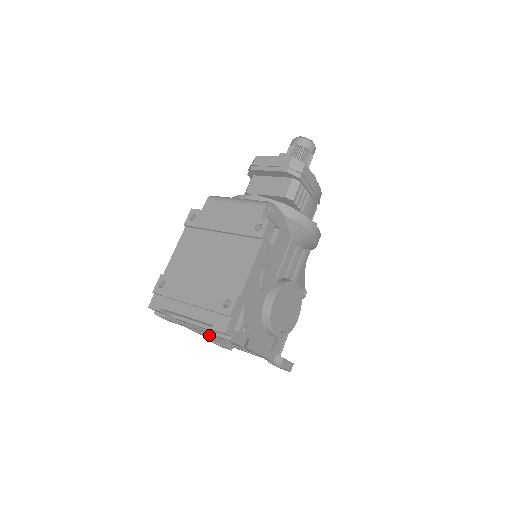
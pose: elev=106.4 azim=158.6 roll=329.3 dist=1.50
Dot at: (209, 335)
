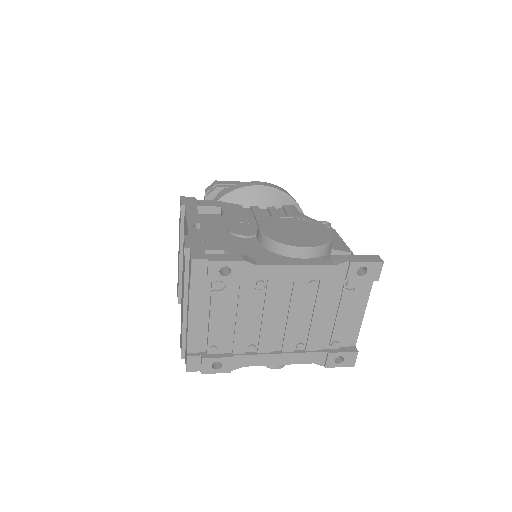
Dot at: (283, 342)
